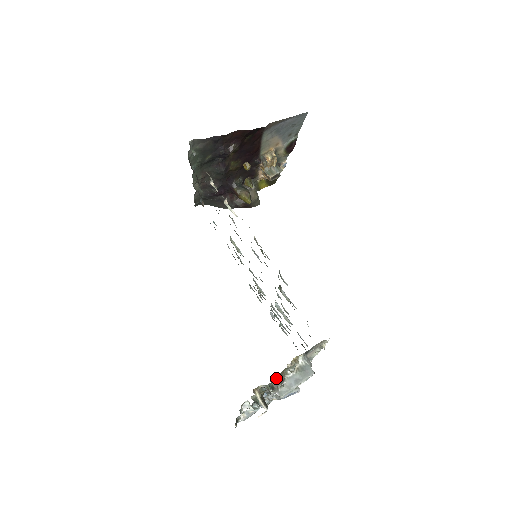
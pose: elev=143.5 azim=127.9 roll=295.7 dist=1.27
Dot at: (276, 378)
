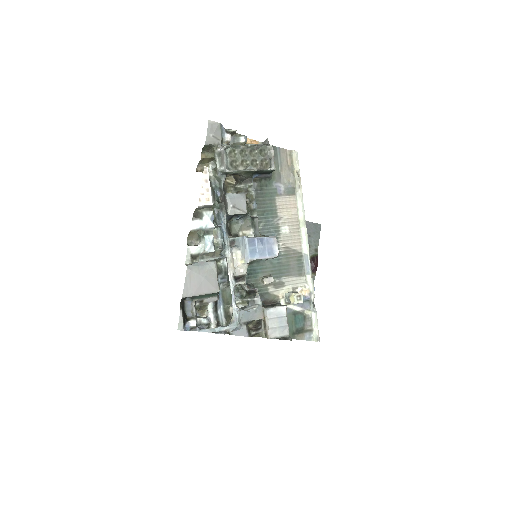
Dot at: (232, 186)
